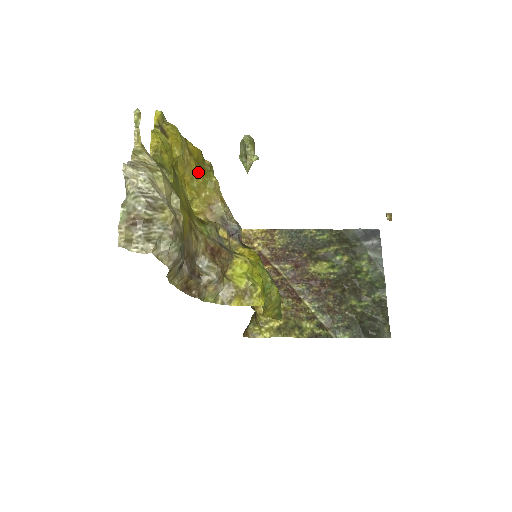
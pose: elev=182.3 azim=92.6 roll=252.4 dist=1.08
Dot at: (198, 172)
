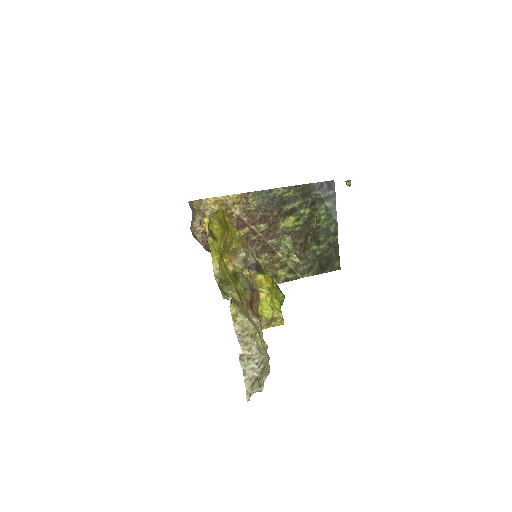
Dot at: (228, 236)
